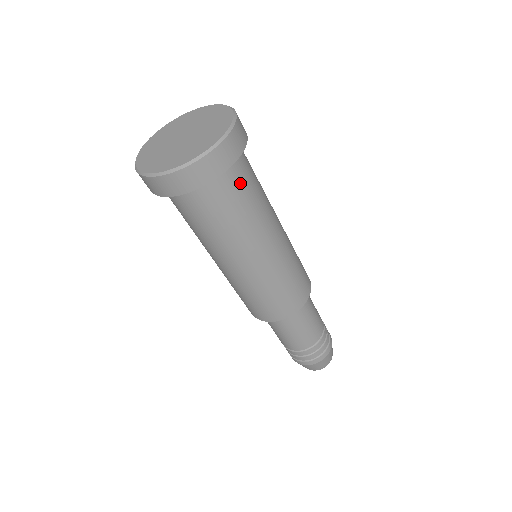
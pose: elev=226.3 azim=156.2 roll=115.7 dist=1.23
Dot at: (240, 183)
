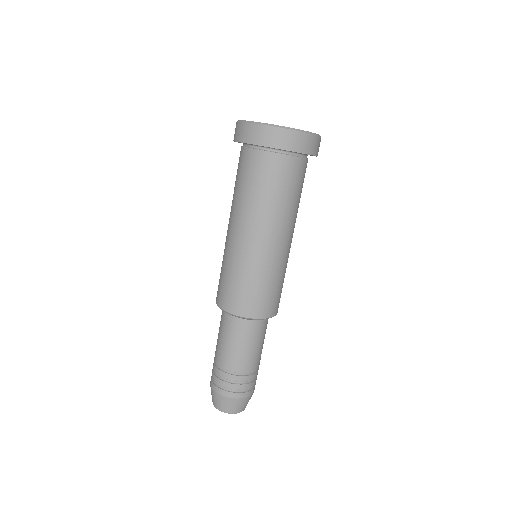
Dot at: (296, 175)
